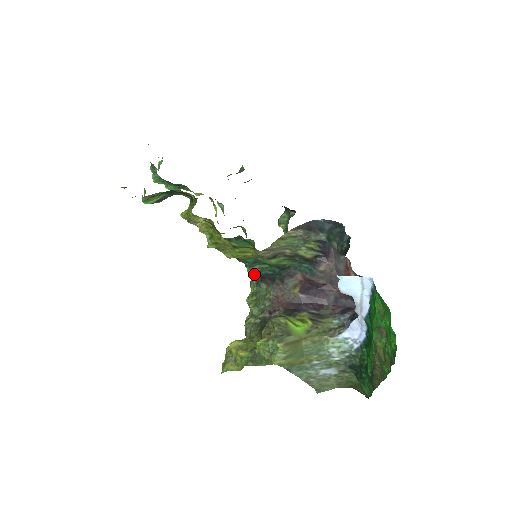
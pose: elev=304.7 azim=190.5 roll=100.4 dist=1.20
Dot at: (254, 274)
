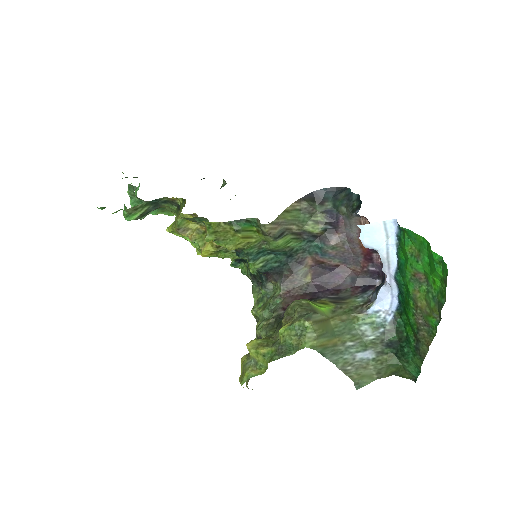
Dot at: (256, 280)
